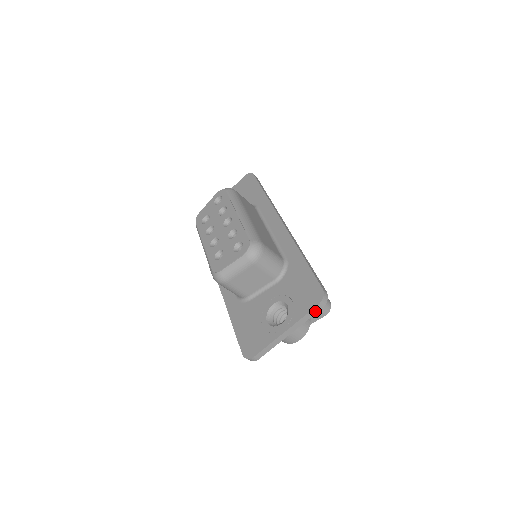
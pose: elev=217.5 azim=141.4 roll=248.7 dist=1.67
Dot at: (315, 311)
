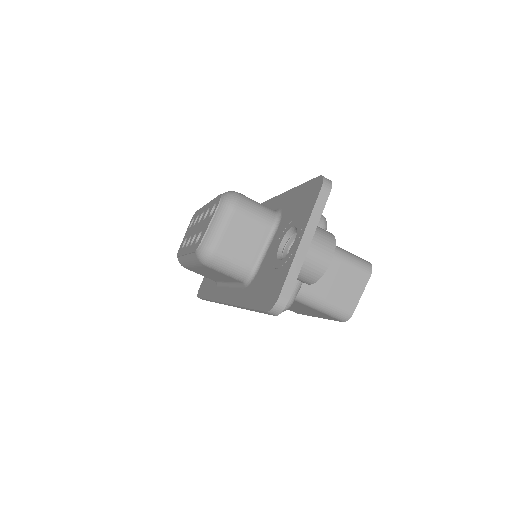
Dot at: (323, 198)
